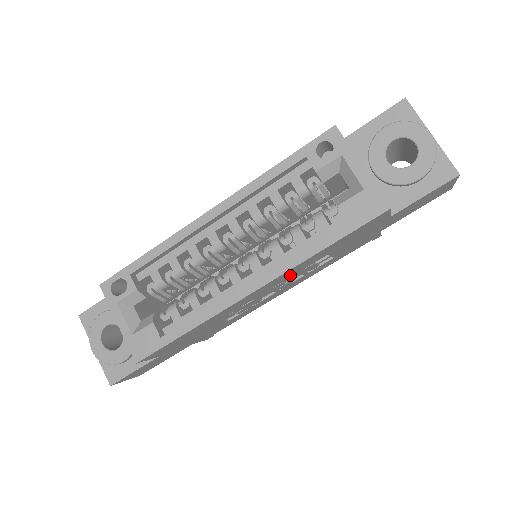
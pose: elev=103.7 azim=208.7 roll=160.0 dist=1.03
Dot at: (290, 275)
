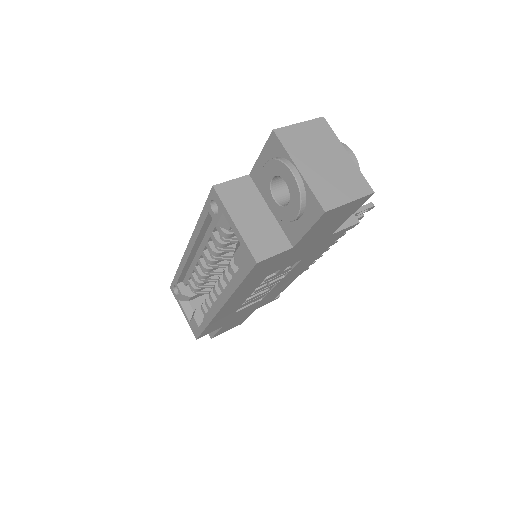
Dot at: (250, 290)
